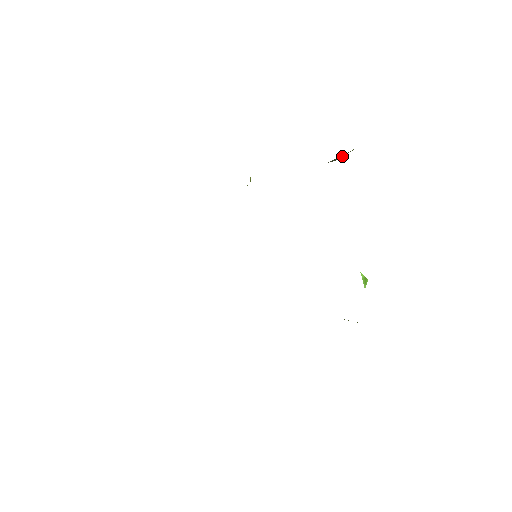
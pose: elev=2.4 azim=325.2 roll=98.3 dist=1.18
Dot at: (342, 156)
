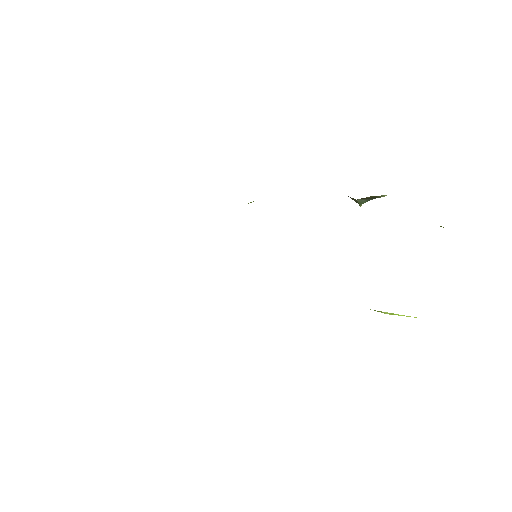
Dot at: (367, 201)
